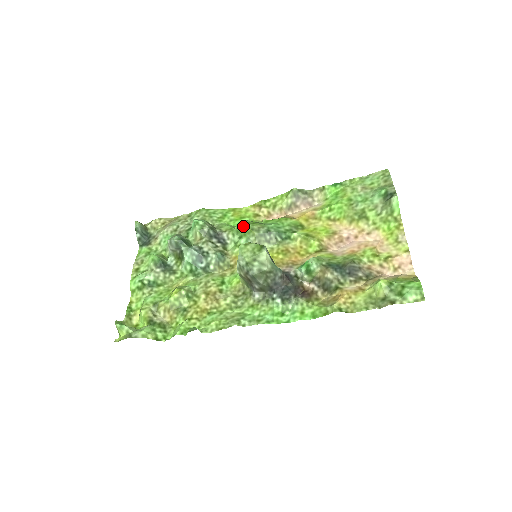
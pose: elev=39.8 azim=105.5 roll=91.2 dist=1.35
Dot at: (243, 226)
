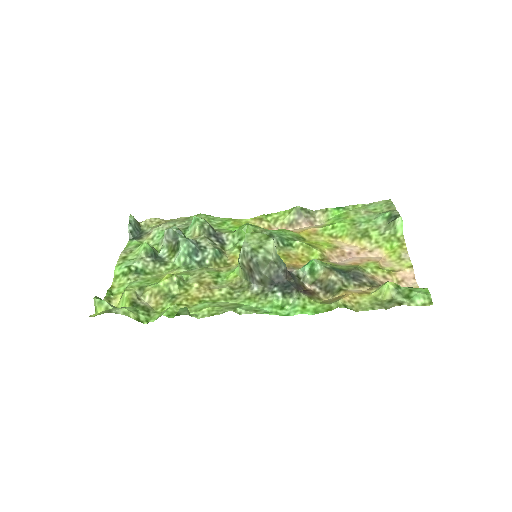
Dot at: (246, 227)
